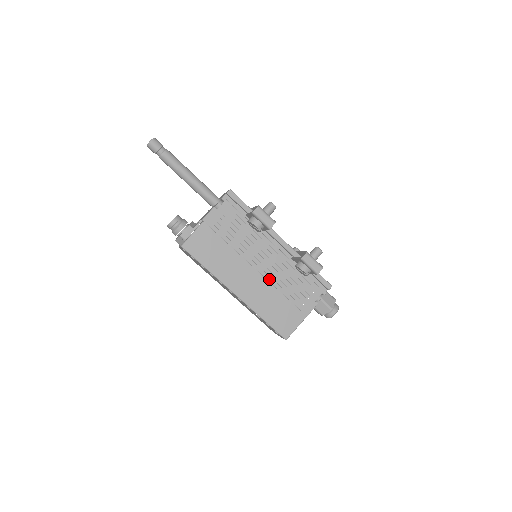
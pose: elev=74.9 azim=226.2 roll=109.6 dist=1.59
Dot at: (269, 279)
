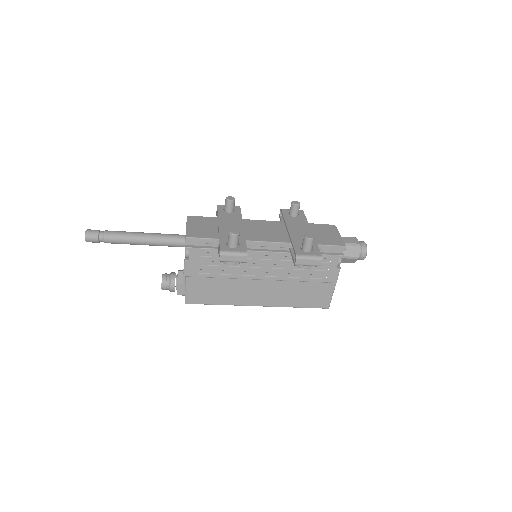
Dot at: (279, 279)
